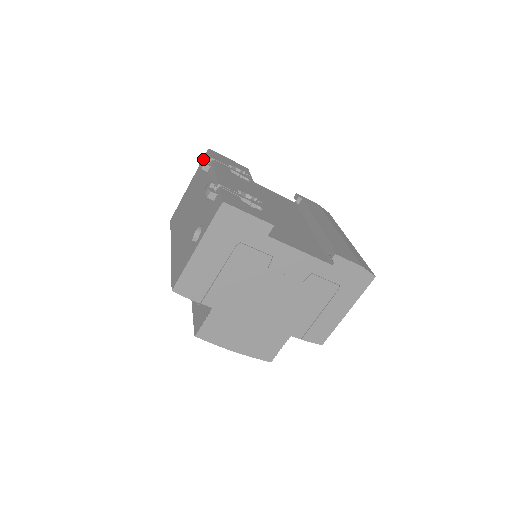
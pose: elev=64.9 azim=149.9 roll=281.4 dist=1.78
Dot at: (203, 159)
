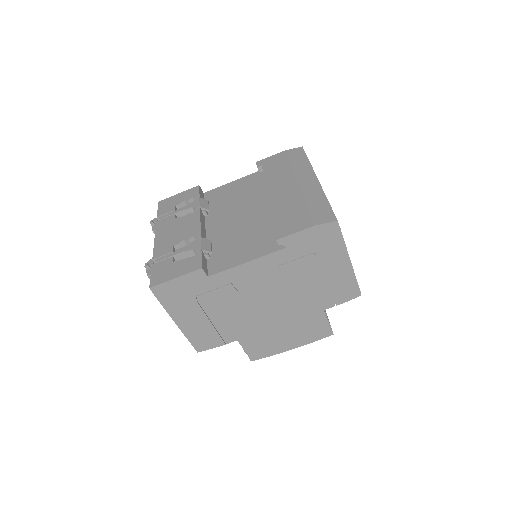
Dot at: occluded
